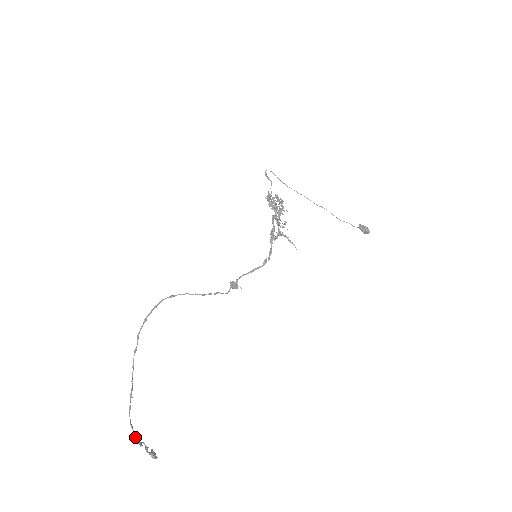
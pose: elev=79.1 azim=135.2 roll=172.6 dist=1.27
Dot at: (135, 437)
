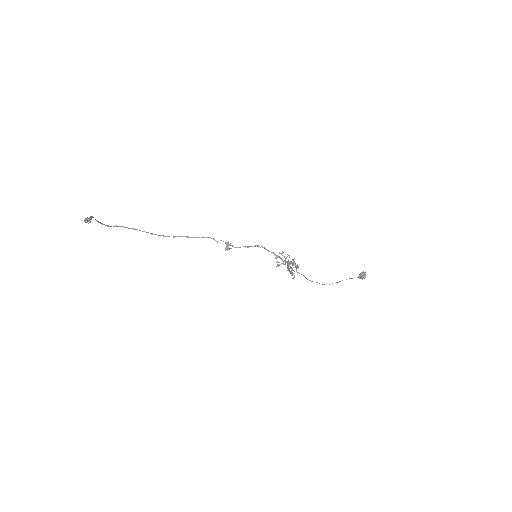
Dot at: occluded
